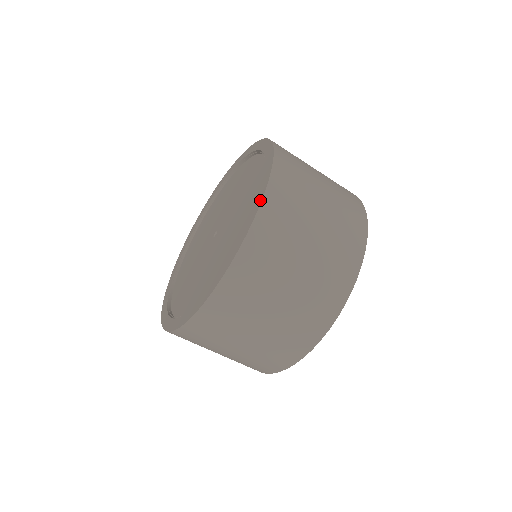
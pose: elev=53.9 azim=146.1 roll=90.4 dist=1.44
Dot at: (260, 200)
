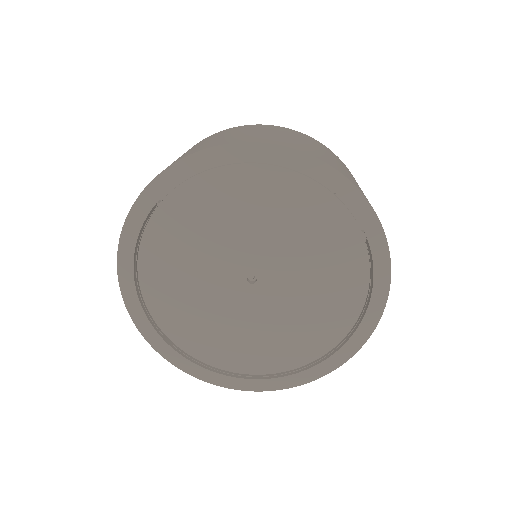
Dot at: (360, 345)
